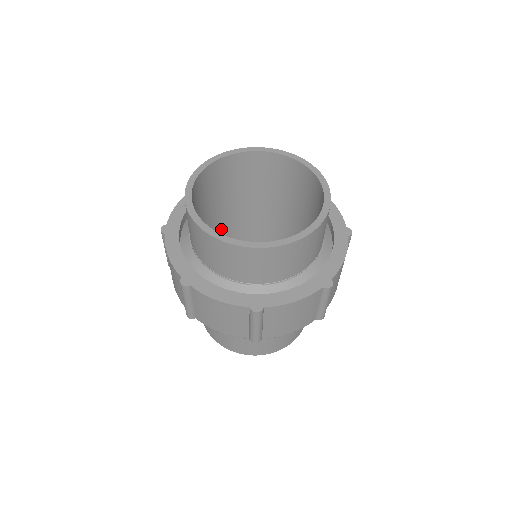
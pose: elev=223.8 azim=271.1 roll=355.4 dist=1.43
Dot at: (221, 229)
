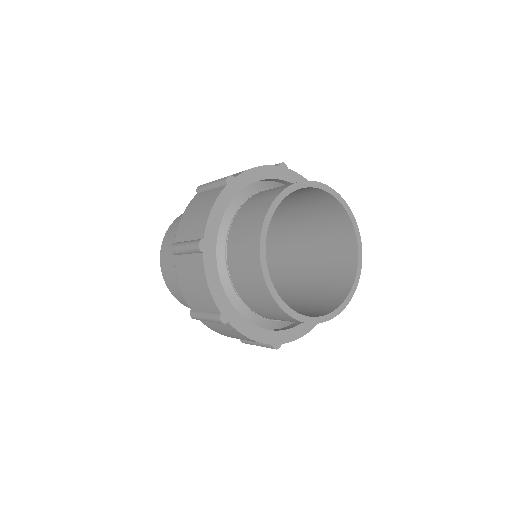
Dot at: occluded
